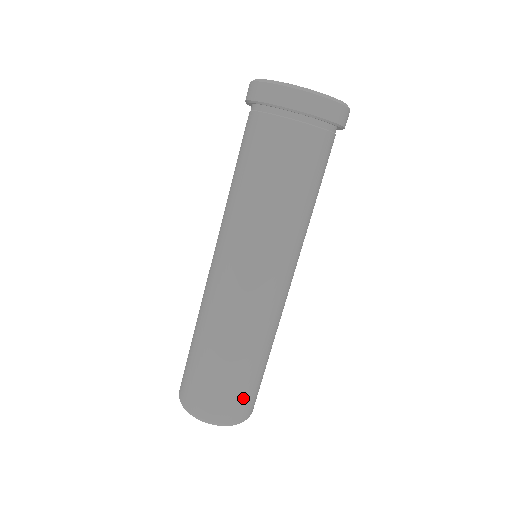
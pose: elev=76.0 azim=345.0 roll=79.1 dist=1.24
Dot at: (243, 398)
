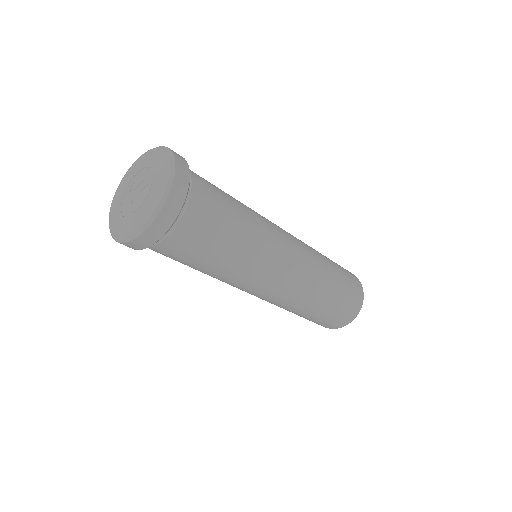
Dot at: (345, 309)
